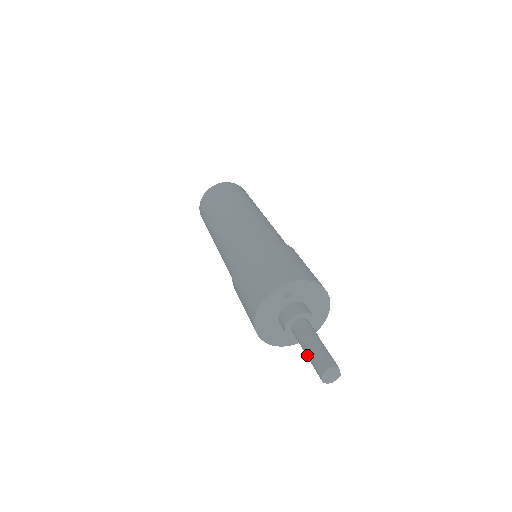
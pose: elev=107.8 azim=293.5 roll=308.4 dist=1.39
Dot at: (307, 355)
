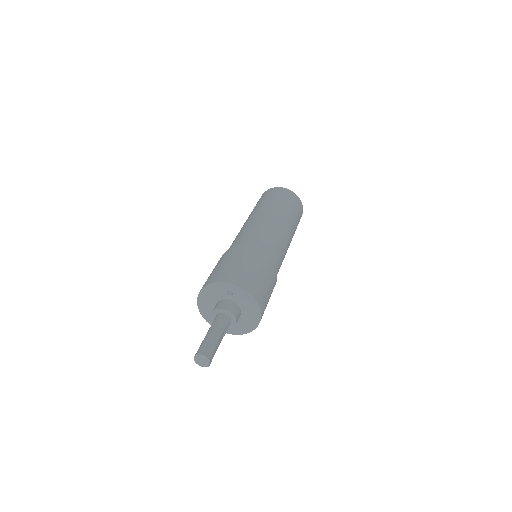
Dot at: (204, 338)
